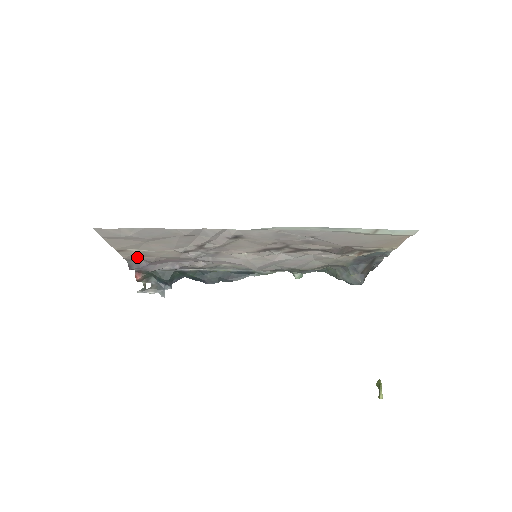
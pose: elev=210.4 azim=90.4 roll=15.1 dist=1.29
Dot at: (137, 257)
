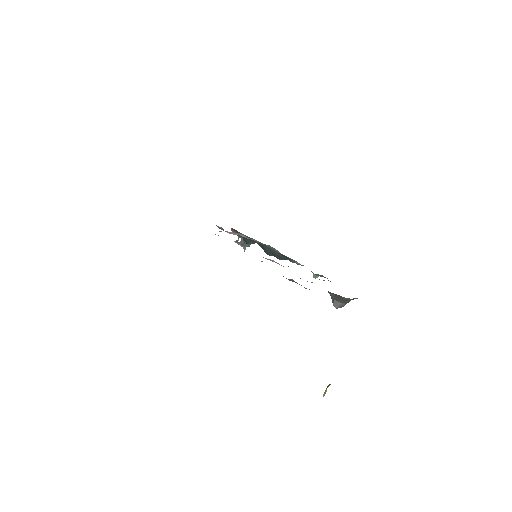
Dot at: occluded
